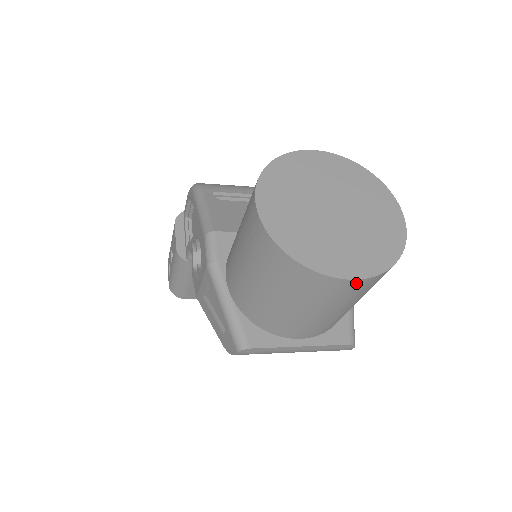
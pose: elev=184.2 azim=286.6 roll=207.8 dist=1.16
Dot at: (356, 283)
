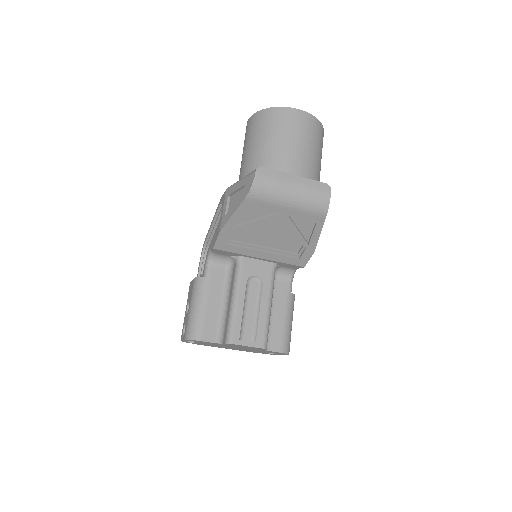
Dot at: (303, 114)
